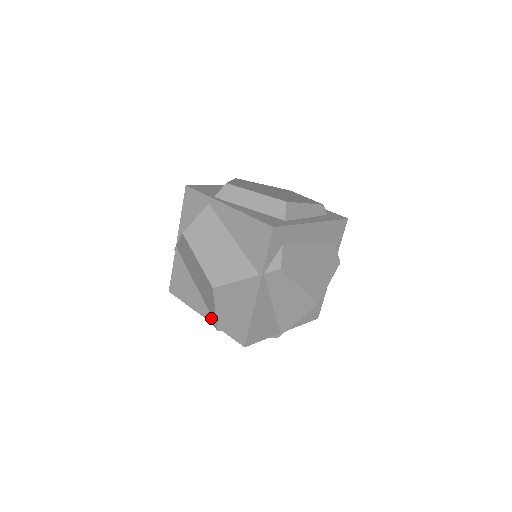
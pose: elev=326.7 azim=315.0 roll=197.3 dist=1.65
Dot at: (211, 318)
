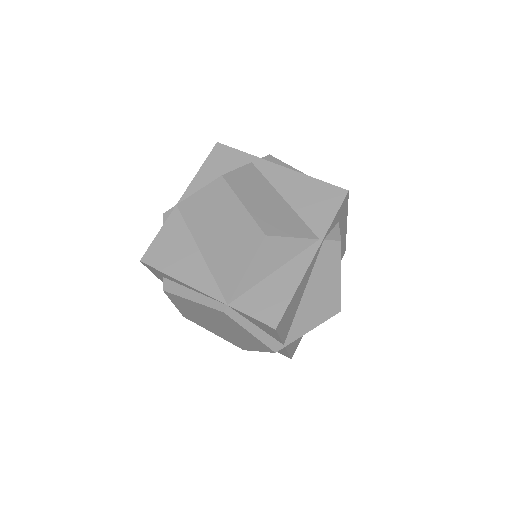
Dot at: (219, 293)
